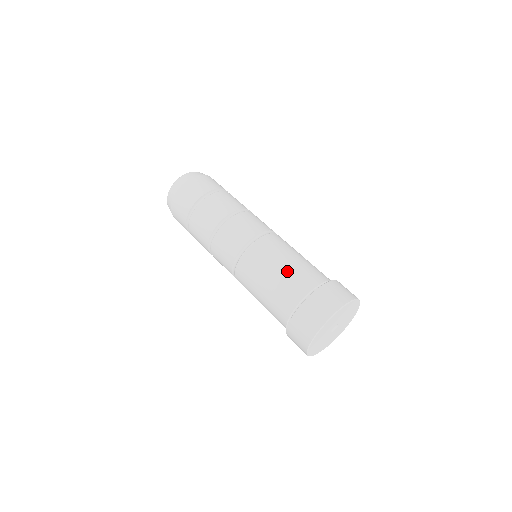
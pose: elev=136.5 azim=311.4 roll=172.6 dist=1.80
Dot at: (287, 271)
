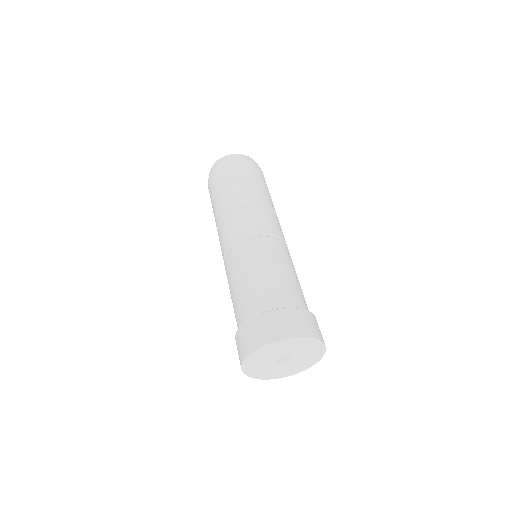
Dot at: (257, 280)
